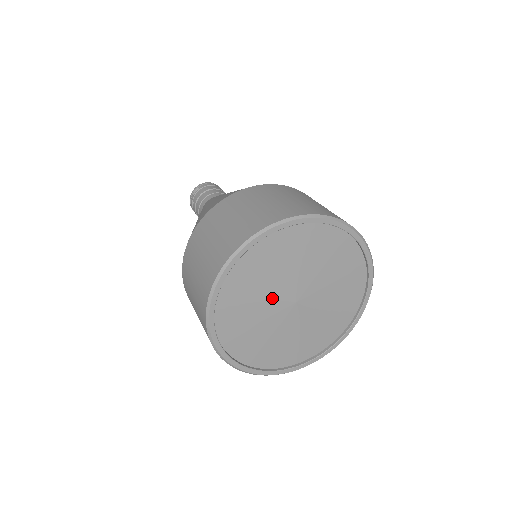
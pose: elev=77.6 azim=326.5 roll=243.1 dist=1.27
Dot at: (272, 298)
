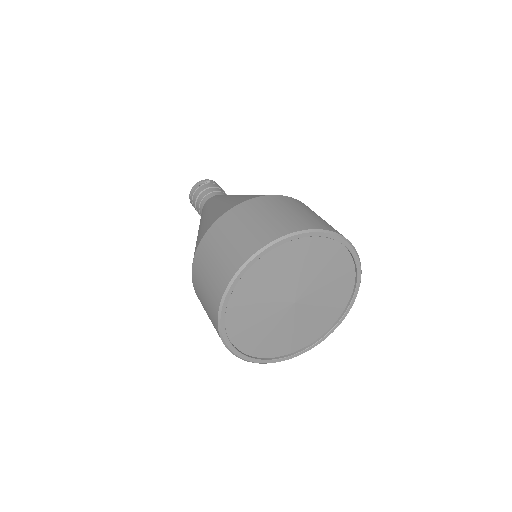
Dot at: (286, 286)
